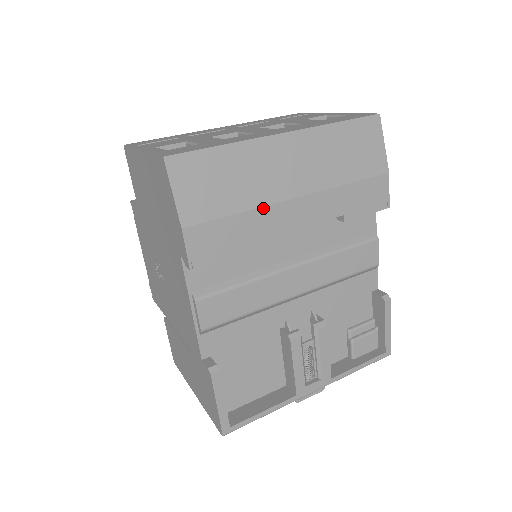
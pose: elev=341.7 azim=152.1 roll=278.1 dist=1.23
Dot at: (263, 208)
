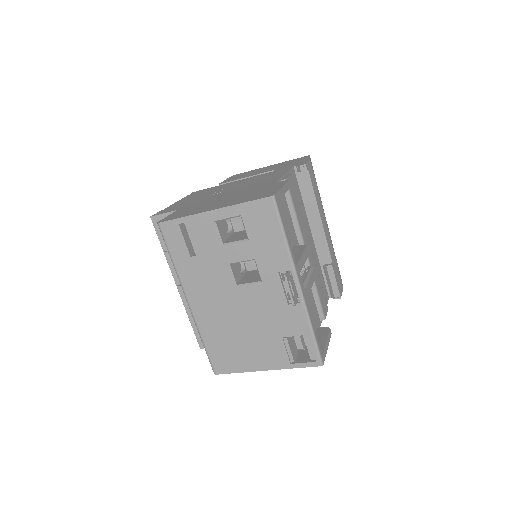
Dot at: occluded
